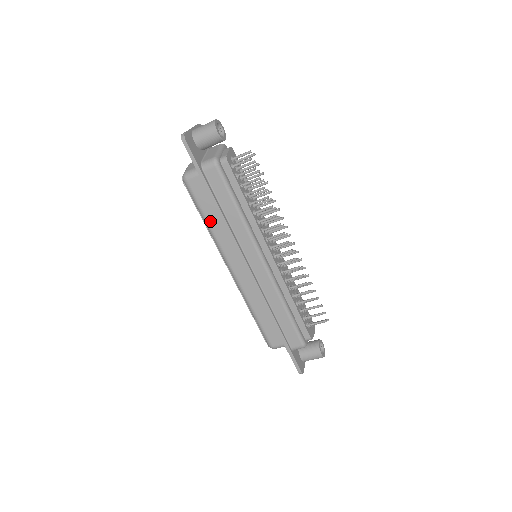
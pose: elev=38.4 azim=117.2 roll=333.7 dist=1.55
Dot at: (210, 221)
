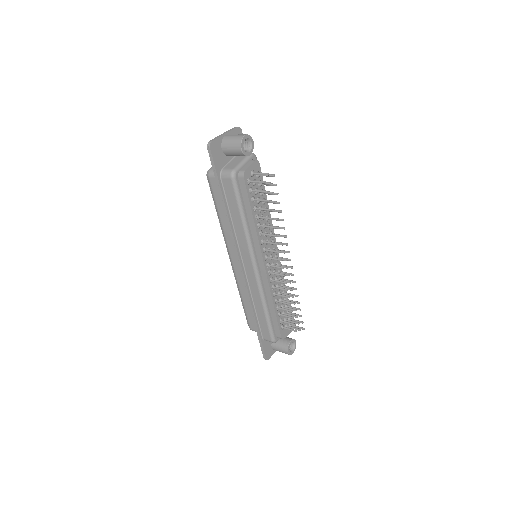
Dot at: (221, 216)
